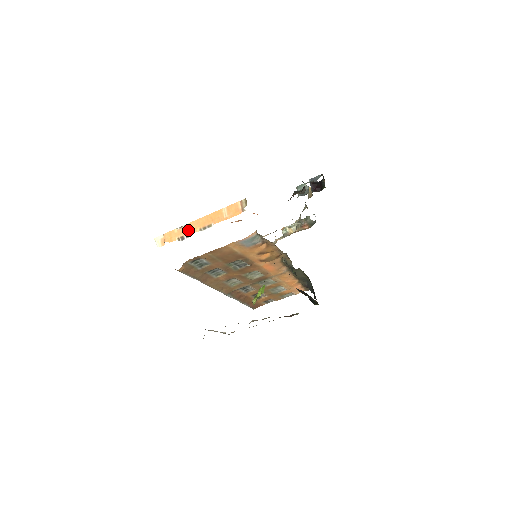
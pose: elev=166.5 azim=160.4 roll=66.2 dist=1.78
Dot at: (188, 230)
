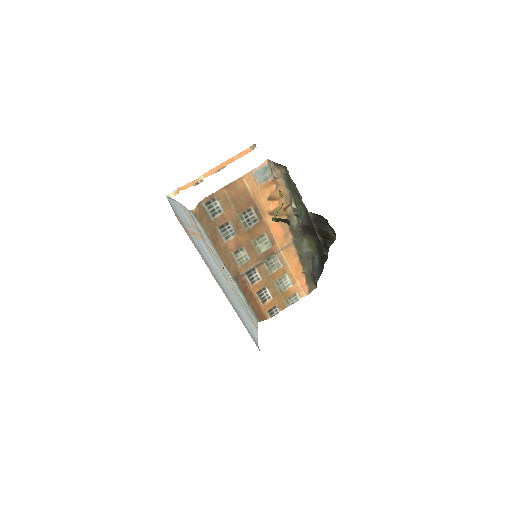
Dot at: (202, 177)
